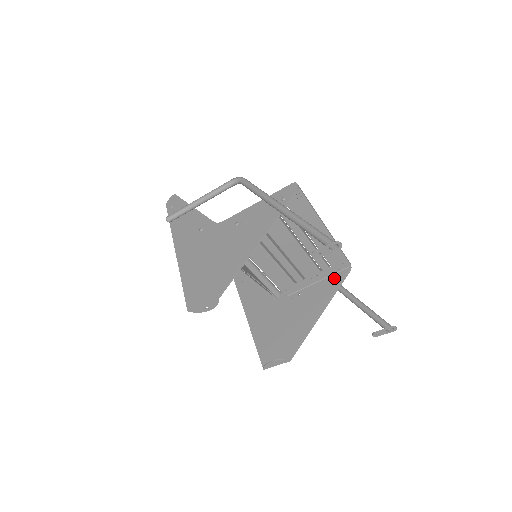
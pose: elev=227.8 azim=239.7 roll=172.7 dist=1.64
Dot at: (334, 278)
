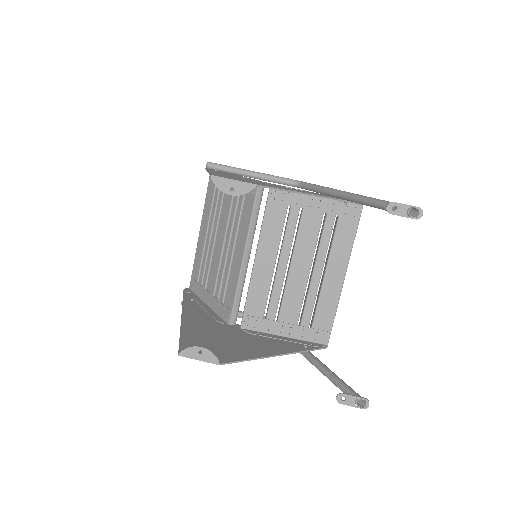
Dot at: (305, 343)
